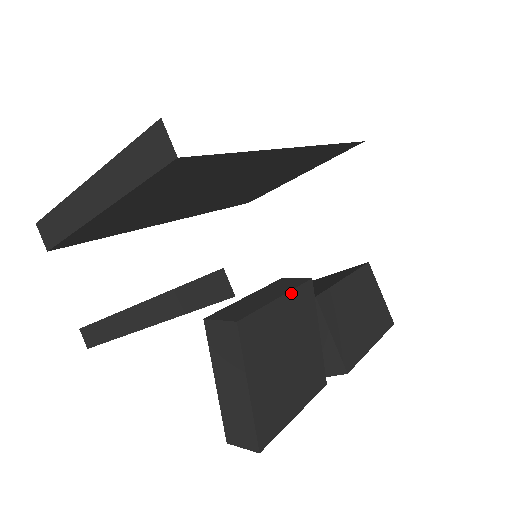
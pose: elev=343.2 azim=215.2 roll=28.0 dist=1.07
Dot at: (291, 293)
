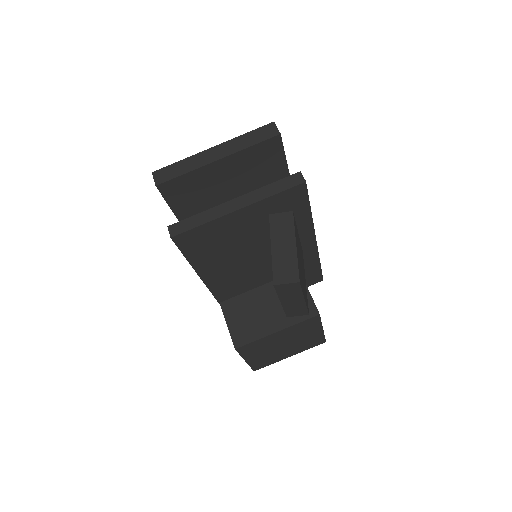
Dot at: occluded
